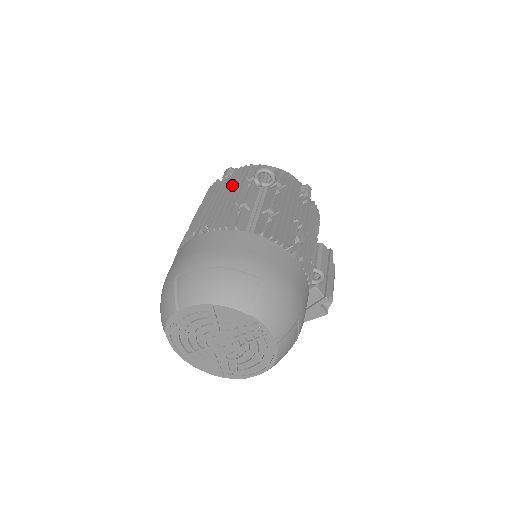
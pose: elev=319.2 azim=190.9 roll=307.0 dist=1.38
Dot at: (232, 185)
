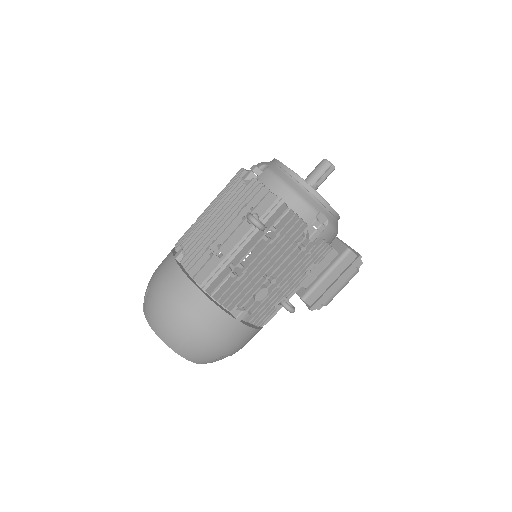
Dot at: (230, 210)
